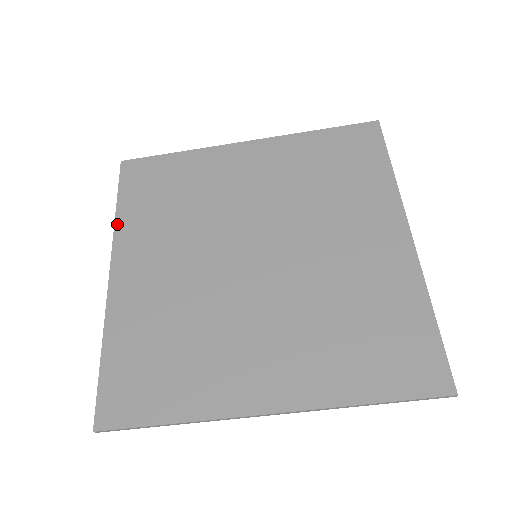
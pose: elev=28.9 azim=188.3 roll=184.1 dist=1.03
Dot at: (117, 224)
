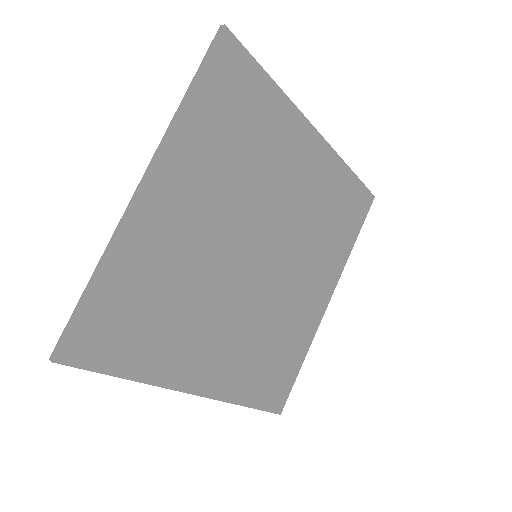
Dot at: (148, 381)
